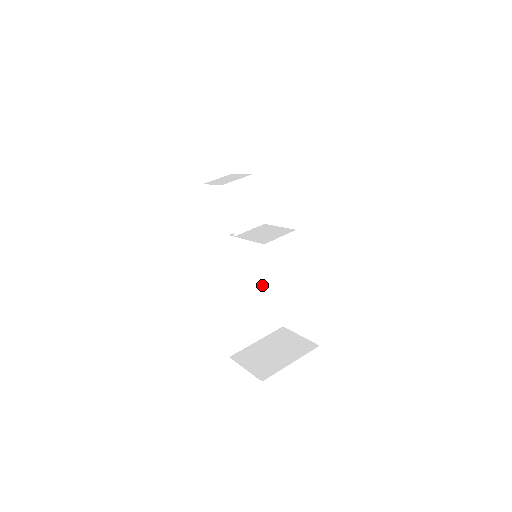
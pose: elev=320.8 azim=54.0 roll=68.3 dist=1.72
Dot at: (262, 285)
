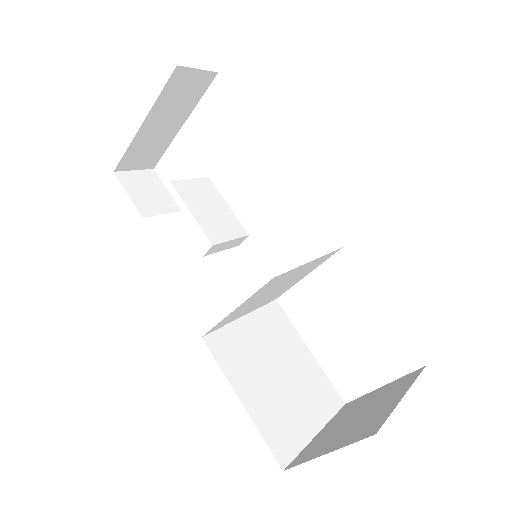
Dot at: (282, 333)
